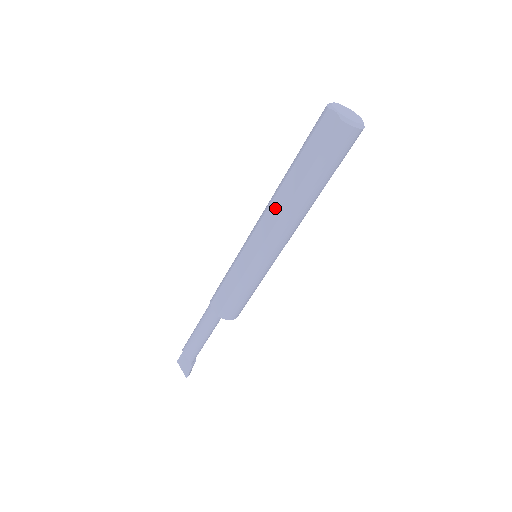
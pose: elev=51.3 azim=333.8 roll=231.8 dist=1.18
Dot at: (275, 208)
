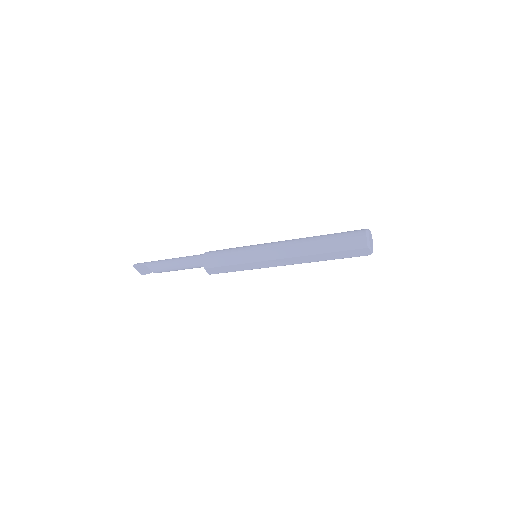
Dot at: (297, 260)
